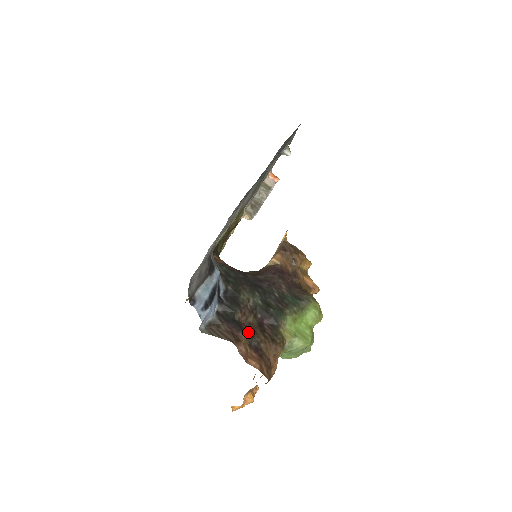
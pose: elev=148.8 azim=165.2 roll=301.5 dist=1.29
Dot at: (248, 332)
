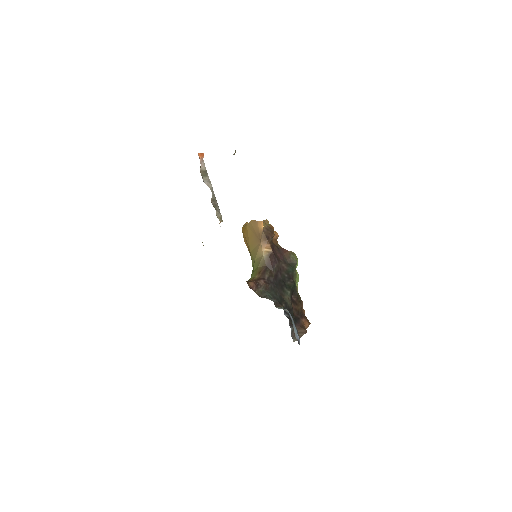
Dot at: (298, 315)
